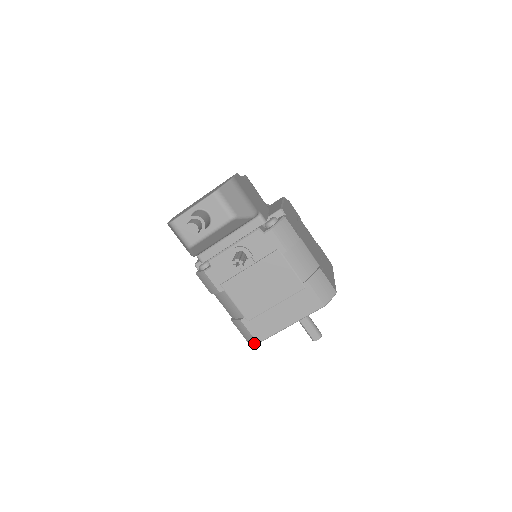
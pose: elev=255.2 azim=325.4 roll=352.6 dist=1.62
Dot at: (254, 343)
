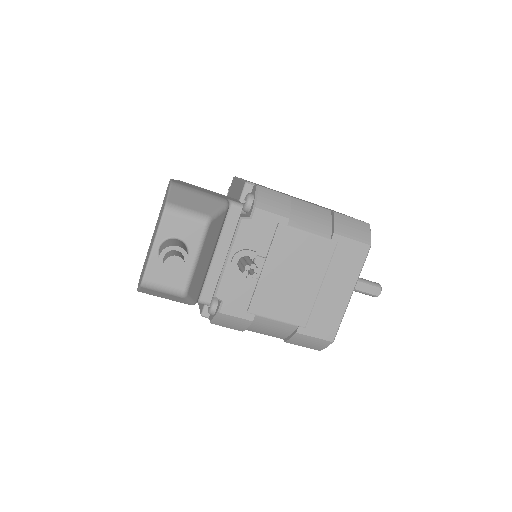
Dot at: (328, 345)
